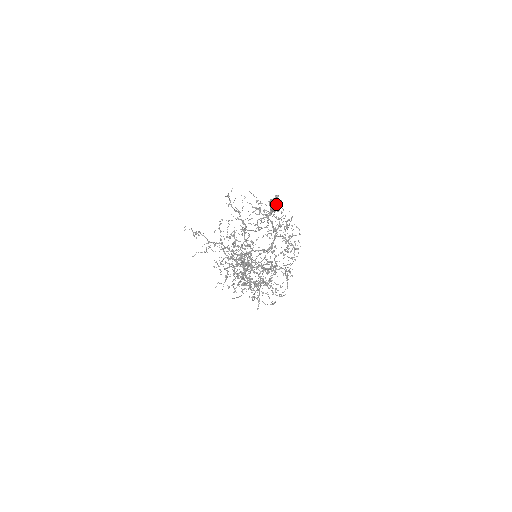
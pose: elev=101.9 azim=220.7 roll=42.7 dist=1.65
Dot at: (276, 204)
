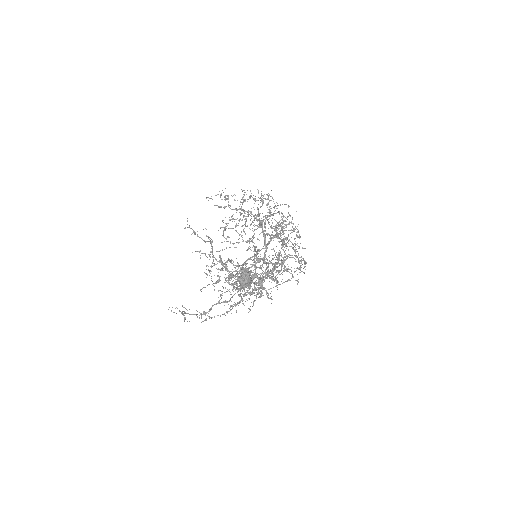
Dot at: (246, 284)
